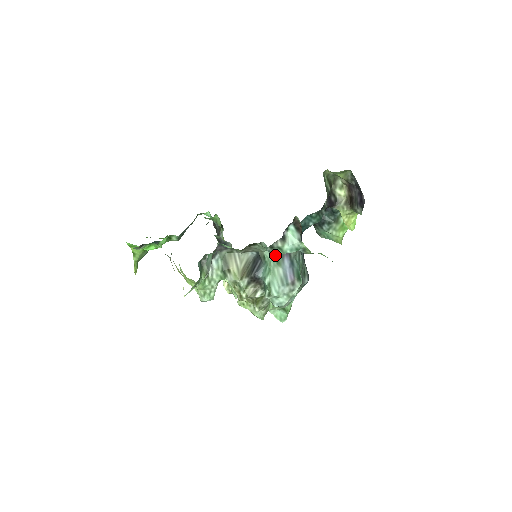
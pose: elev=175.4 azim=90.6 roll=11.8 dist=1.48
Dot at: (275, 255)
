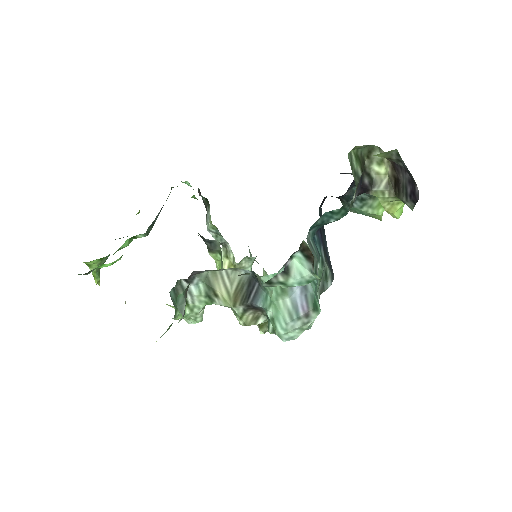
Dot at: occluded
